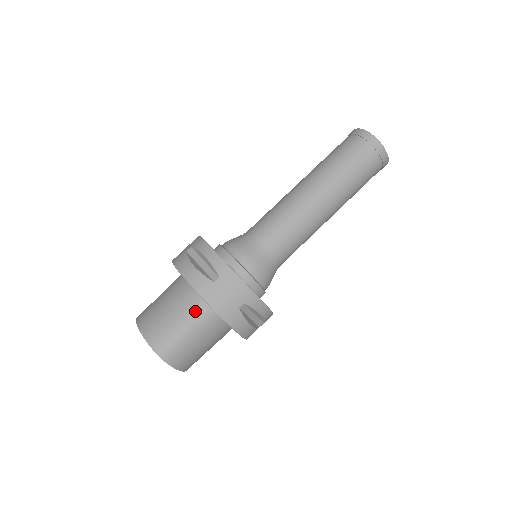
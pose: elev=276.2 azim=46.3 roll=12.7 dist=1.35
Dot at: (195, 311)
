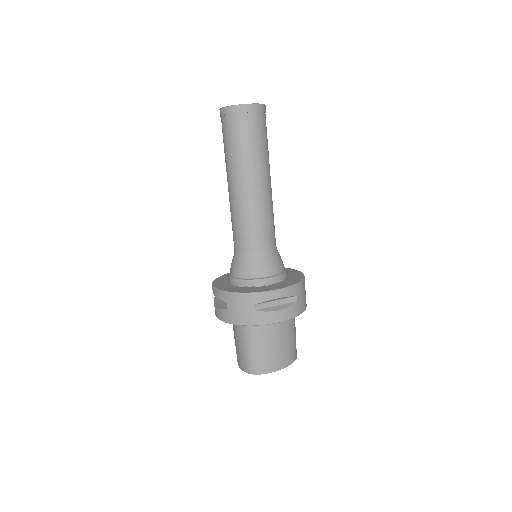
Dot at: (242, 331)
